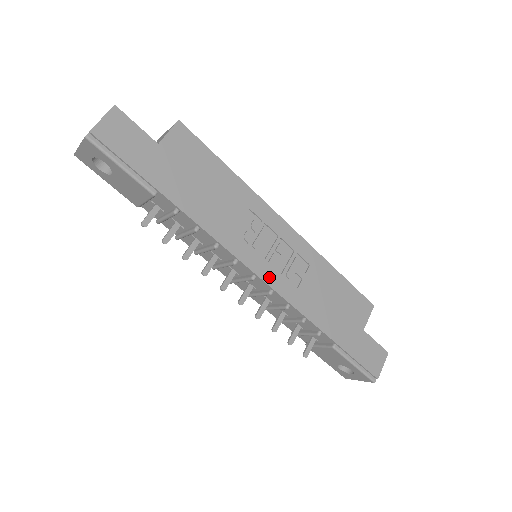
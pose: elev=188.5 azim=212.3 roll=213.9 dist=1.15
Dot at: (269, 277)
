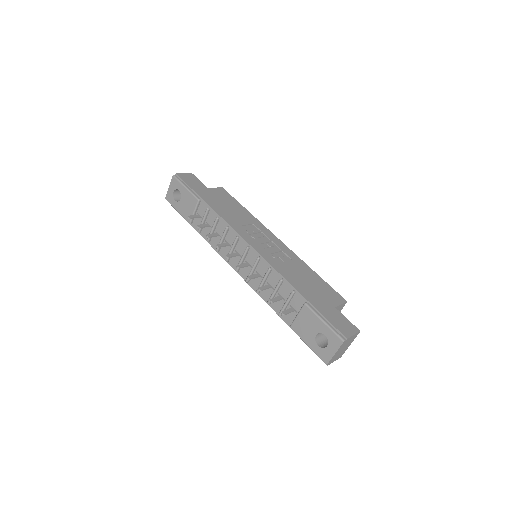
Dot at: (259, 250)
